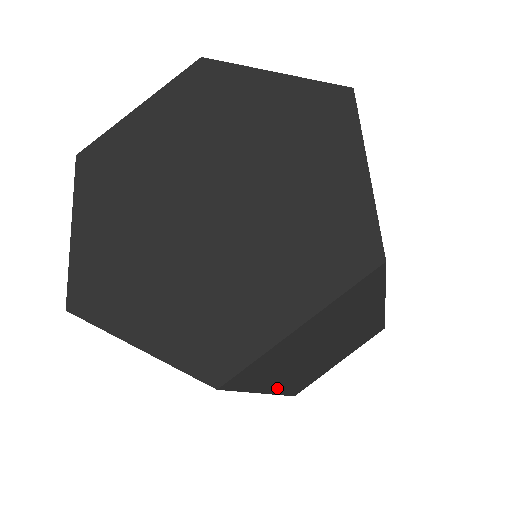
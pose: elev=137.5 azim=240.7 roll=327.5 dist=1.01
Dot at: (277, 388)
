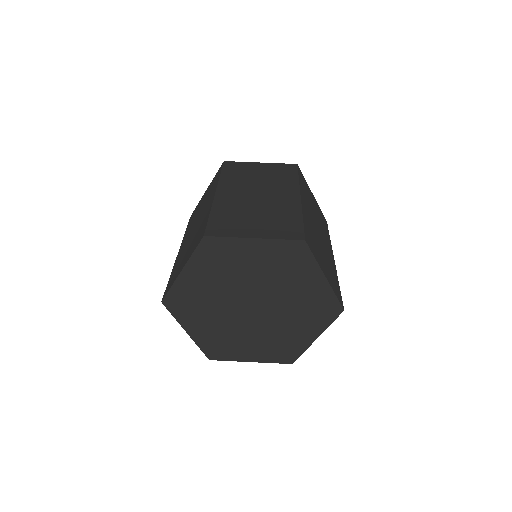
Dot at: occluded
